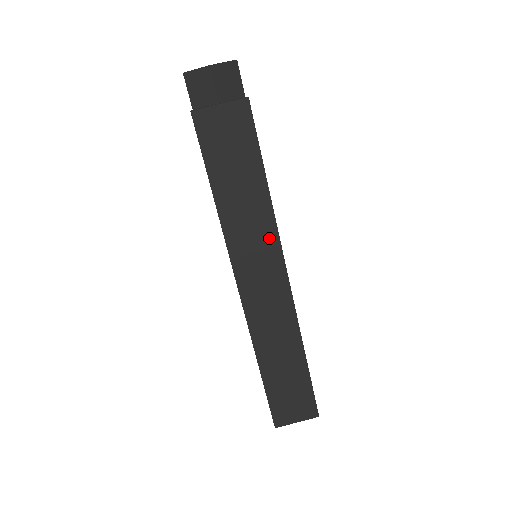
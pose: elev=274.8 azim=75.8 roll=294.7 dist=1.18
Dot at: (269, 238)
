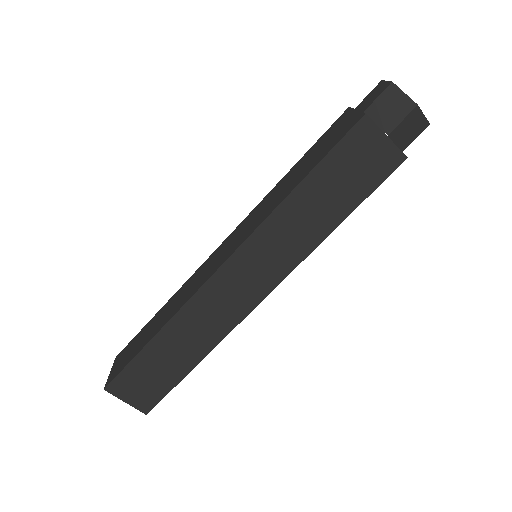
Dot at: (289, 260)
